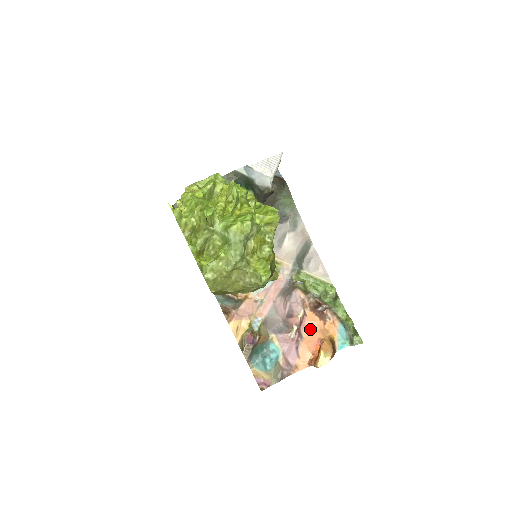
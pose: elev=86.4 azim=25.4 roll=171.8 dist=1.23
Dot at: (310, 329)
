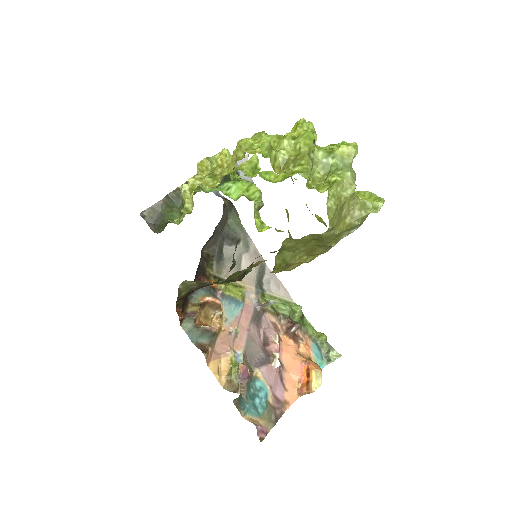
Dot at: (289, 355)
